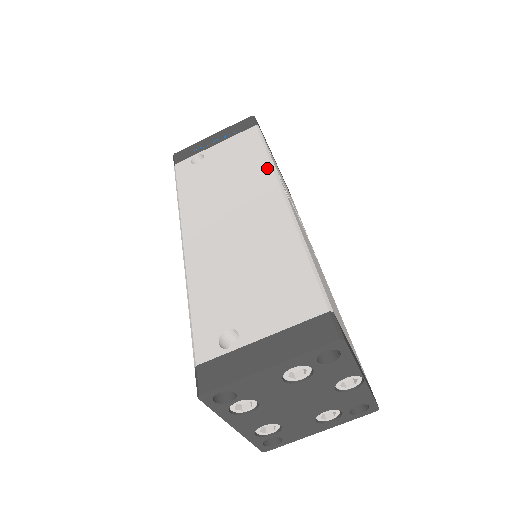
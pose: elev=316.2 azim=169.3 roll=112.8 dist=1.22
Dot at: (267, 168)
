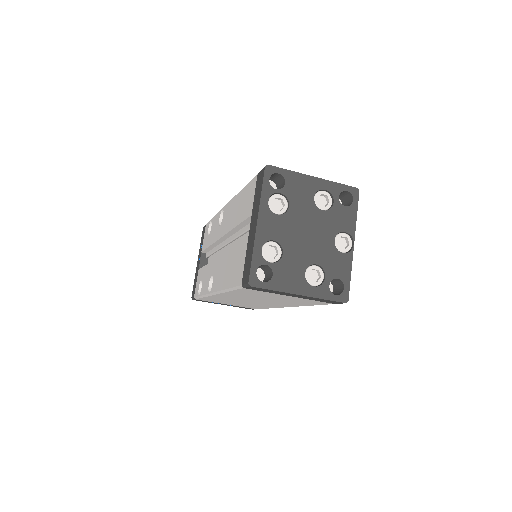
Dot at: occluded
